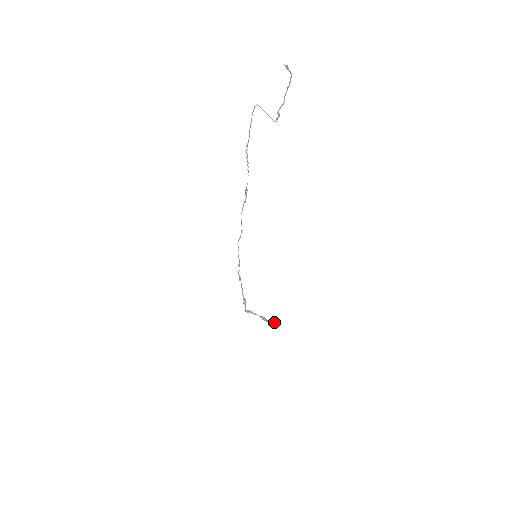
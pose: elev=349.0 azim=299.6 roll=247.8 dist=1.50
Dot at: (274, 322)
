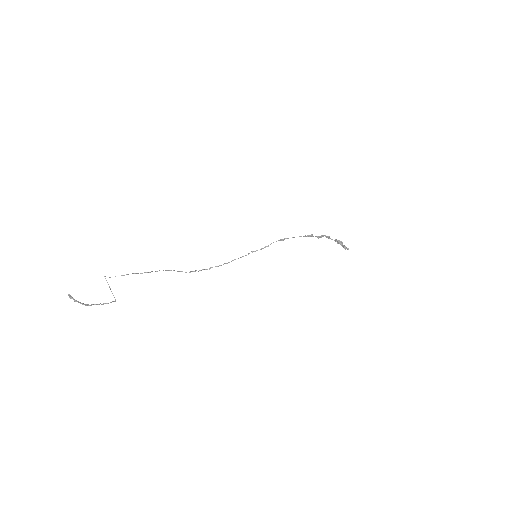
Dot at: (345, 248)
